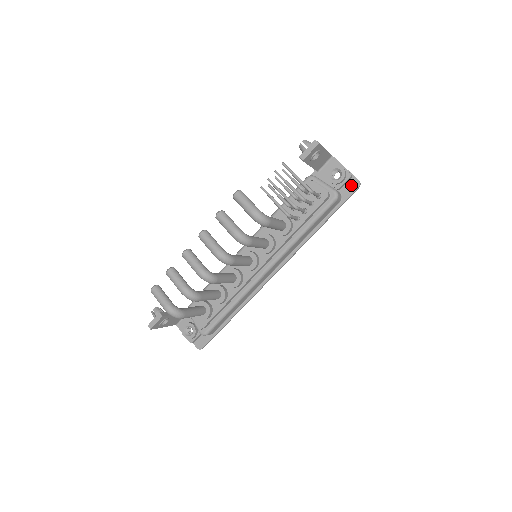
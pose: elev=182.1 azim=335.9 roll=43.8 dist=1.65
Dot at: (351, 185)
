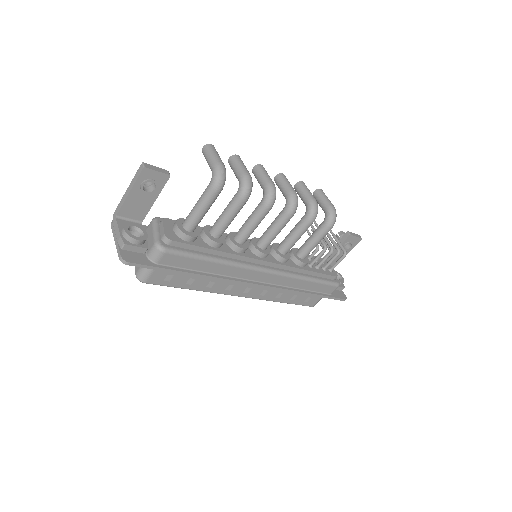
Dot at: (340, 294)
